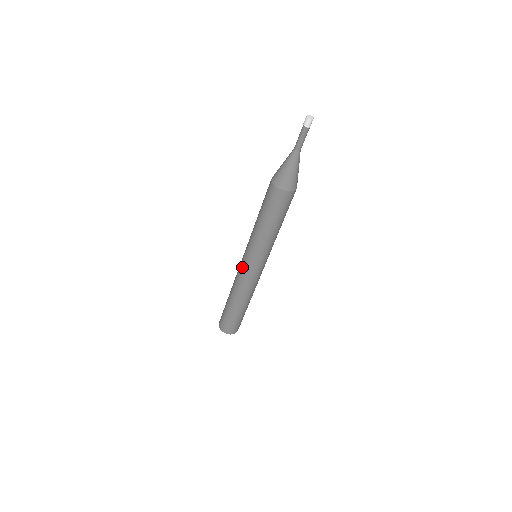
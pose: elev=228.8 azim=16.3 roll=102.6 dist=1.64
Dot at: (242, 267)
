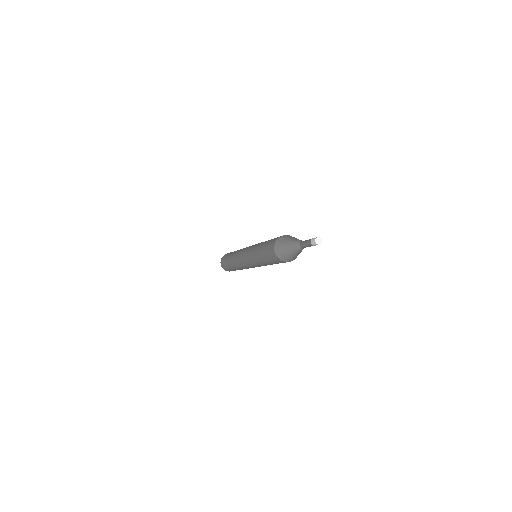
Dot at: (242, 258)
